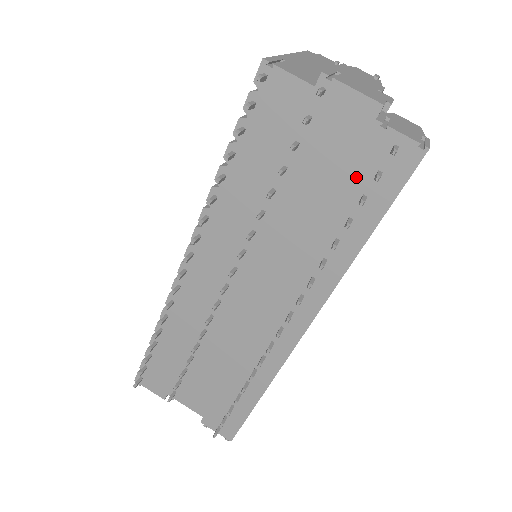
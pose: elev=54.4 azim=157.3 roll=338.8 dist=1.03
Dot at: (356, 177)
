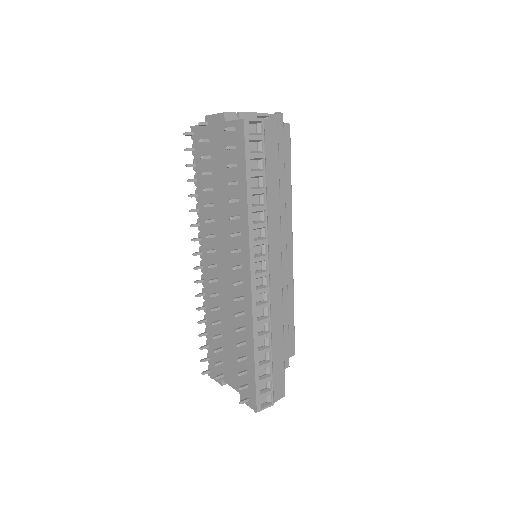
Dot at: (230, 156)
